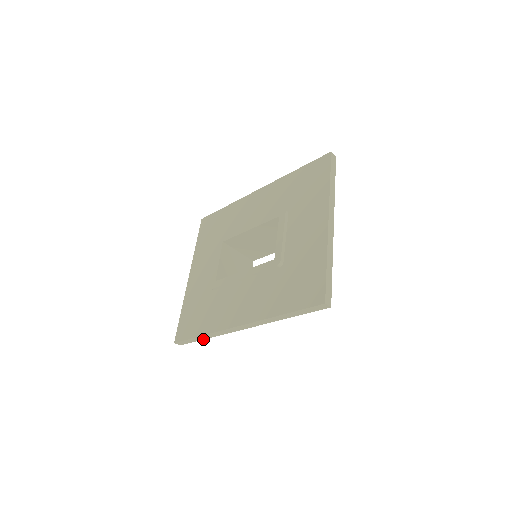
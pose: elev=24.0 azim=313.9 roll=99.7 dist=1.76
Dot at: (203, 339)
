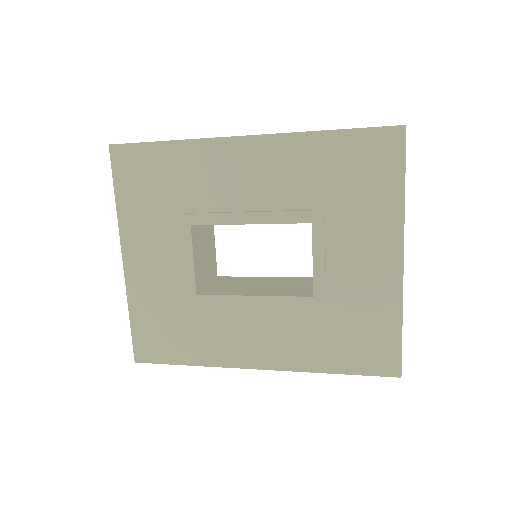
Dot at: occluded
